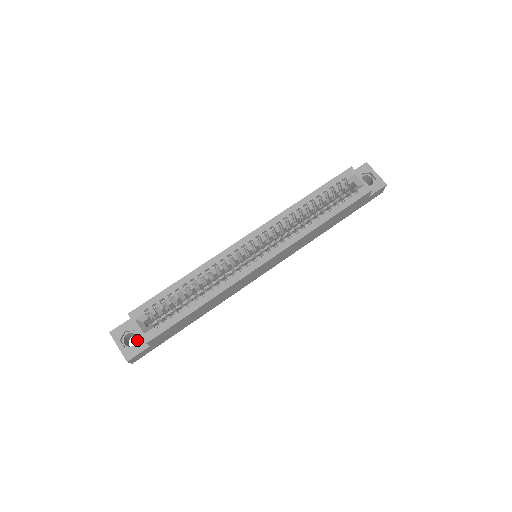
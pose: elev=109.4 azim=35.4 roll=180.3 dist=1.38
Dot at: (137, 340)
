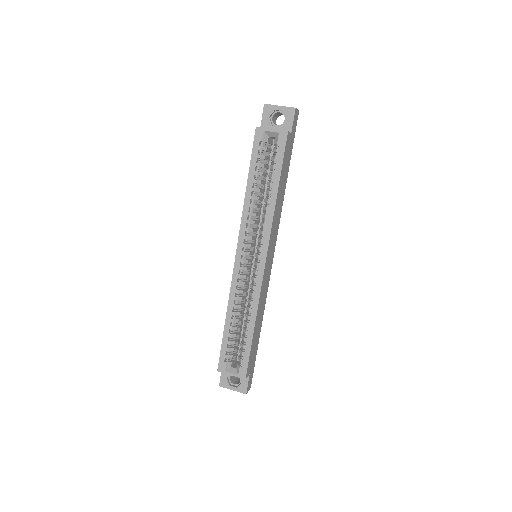
Dot at: occluded
